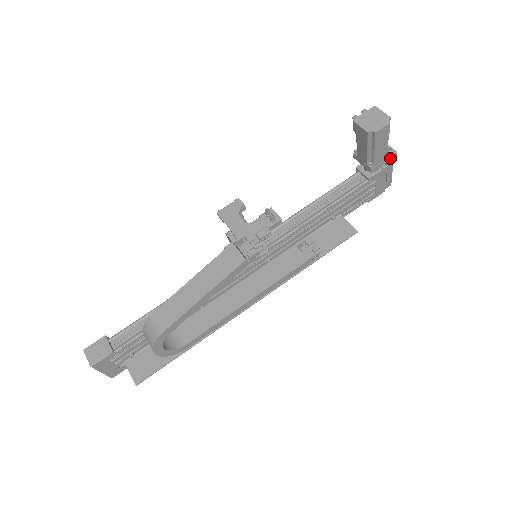
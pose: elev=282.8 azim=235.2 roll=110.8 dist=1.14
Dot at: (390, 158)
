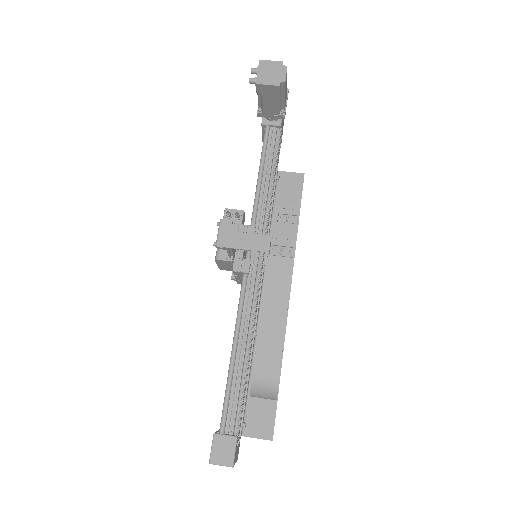
Dot at: (287, 97)
